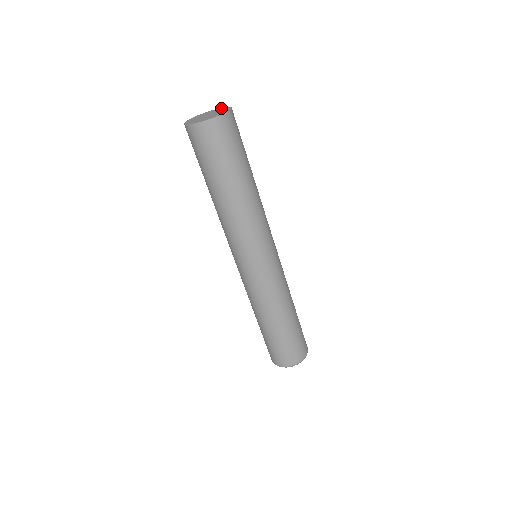
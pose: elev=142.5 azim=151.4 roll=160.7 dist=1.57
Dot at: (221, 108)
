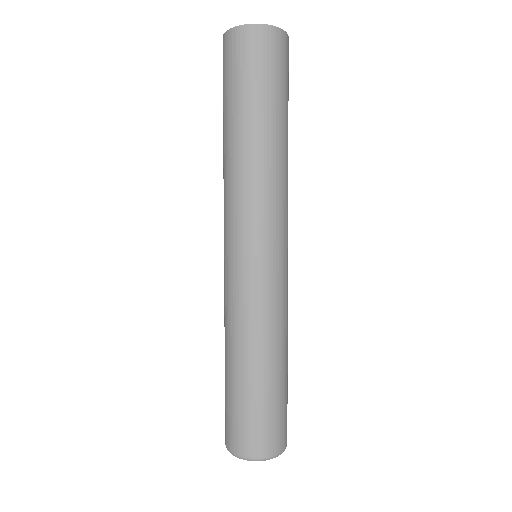
Dot at: occluded
